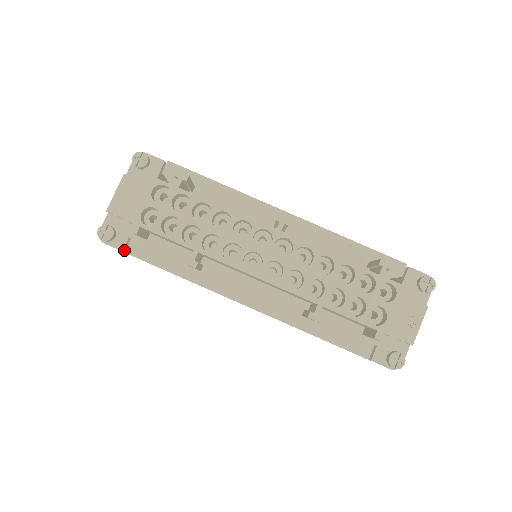
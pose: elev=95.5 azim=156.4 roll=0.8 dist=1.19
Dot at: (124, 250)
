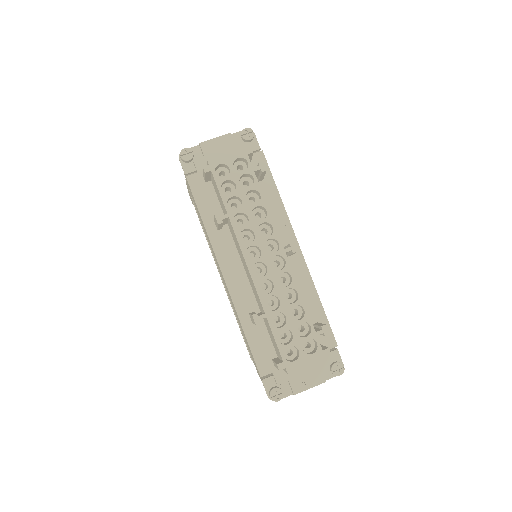
Dot at: (186, 175)
